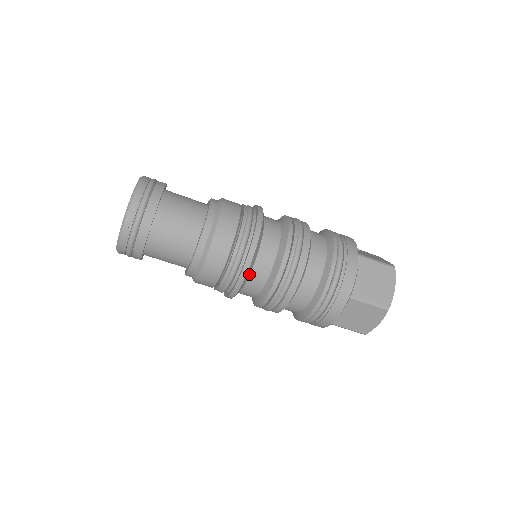
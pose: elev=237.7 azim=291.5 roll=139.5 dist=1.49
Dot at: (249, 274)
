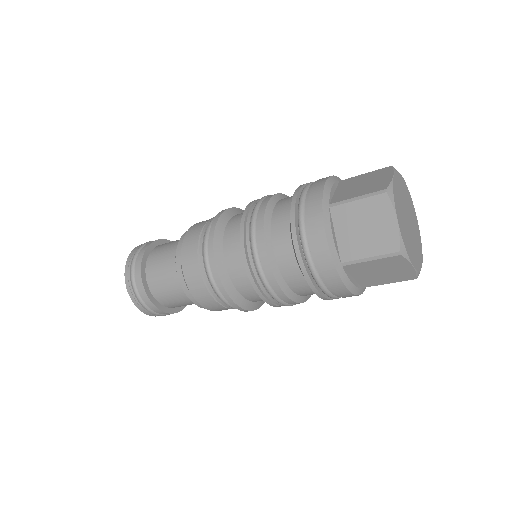
Dot at: (238, 293)
